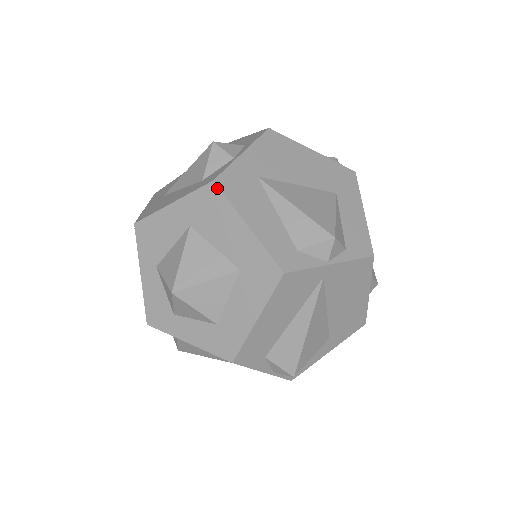
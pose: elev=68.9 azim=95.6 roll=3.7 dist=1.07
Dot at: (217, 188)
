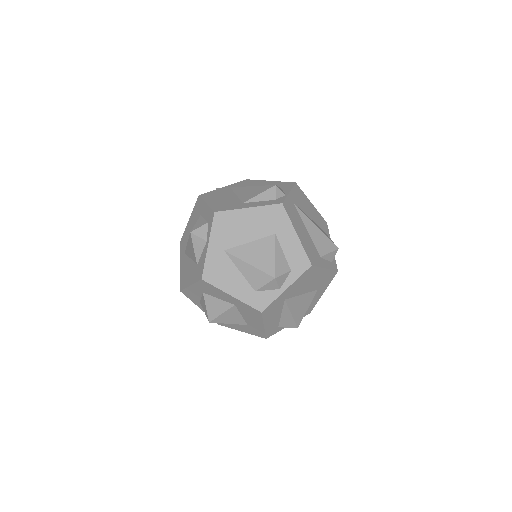
Dot at: (261, 315)
